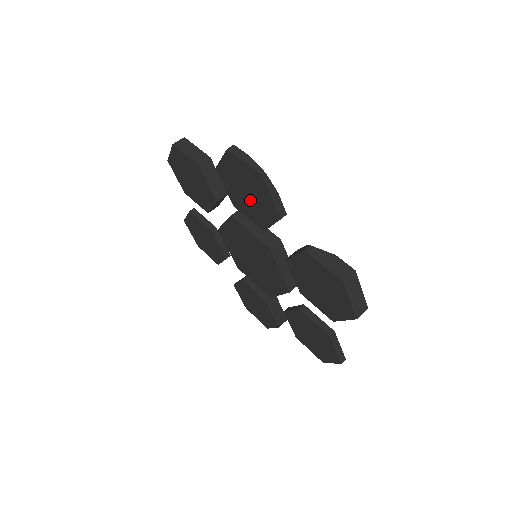
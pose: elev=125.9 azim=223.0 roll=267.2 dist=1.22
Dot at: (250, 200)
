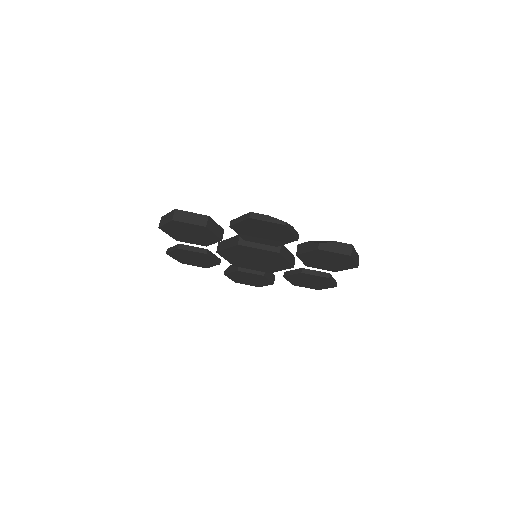
Dot at: (267, 236)
